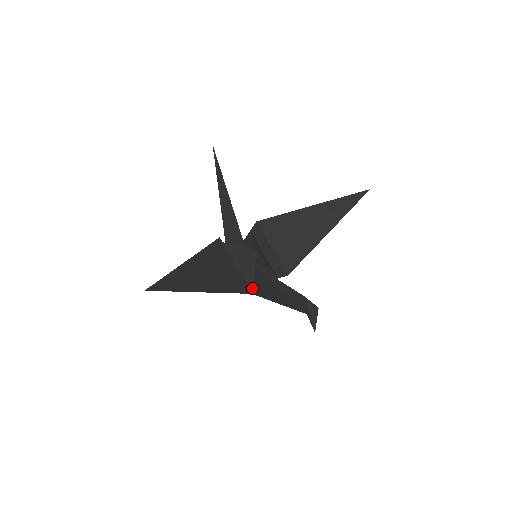
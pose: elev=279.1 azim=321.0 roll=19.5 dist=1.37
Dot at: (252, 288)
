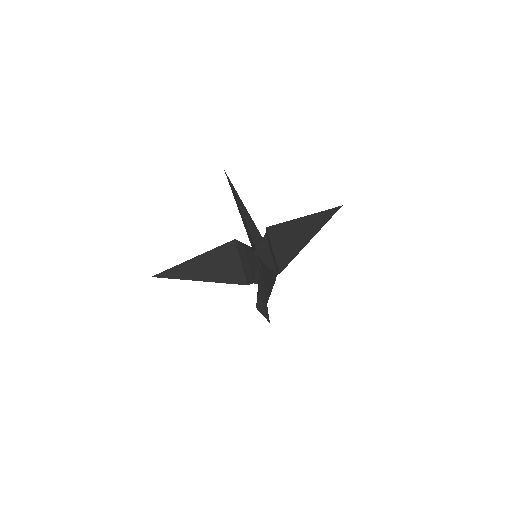
Dot at: occluded
